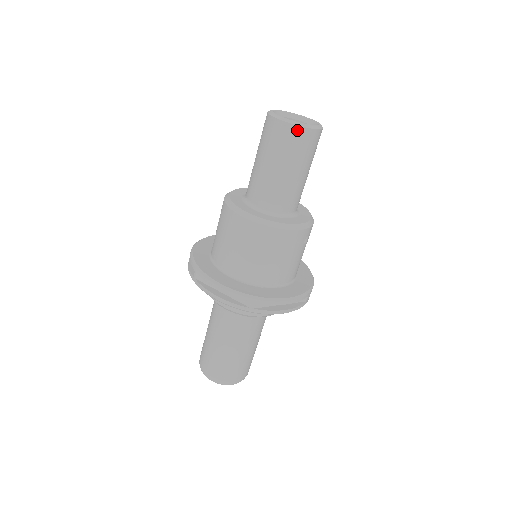
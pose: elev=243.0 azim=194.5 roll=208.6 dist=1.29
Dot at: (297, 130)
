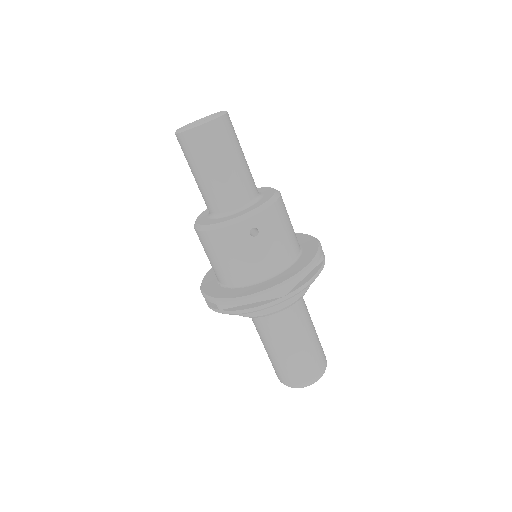
Dot at: (182, 137)
